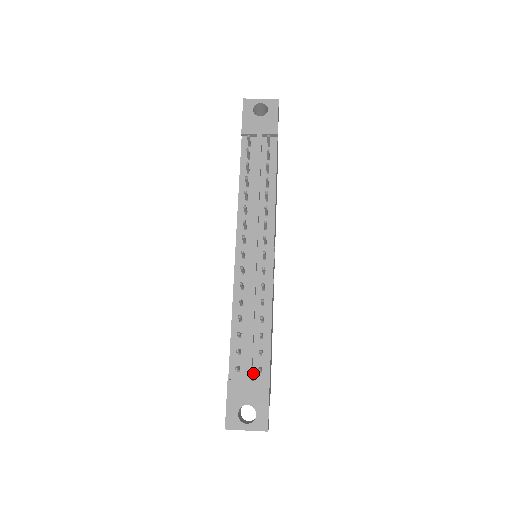
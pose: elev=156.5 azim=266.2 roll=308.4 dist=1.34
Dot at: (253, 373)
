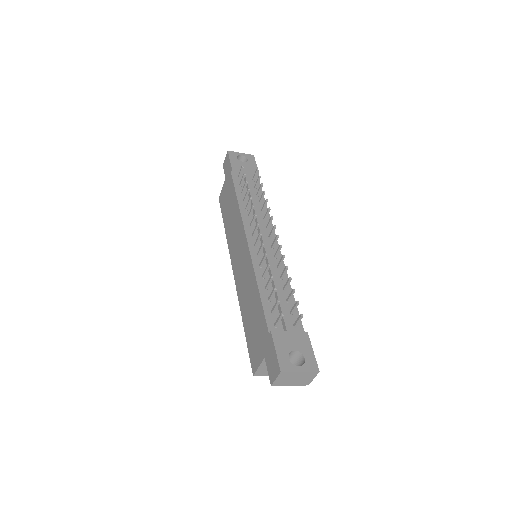
Dot at: (289, 328)
